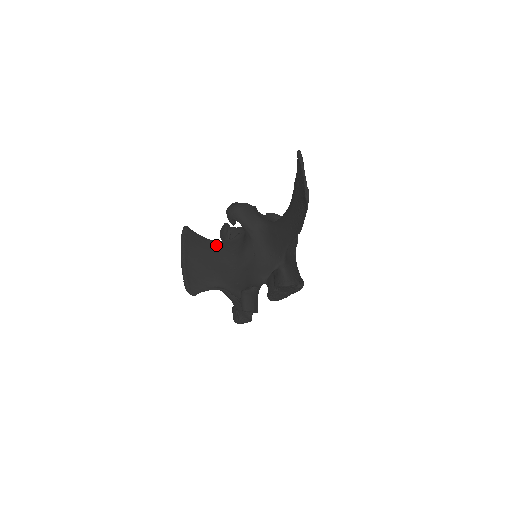
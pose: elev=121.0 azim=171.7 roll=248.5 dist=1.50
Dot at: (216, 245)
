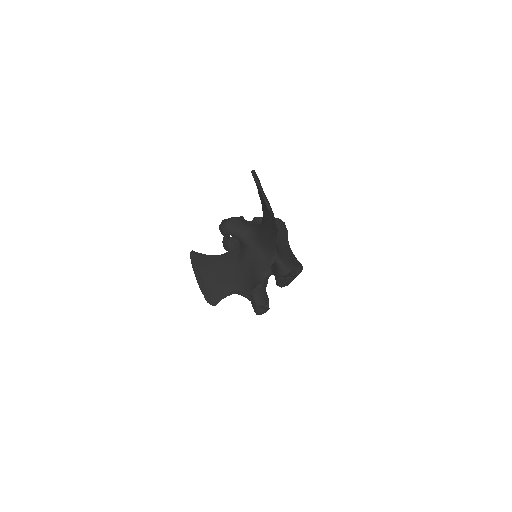
Dot at: (221, 258)
